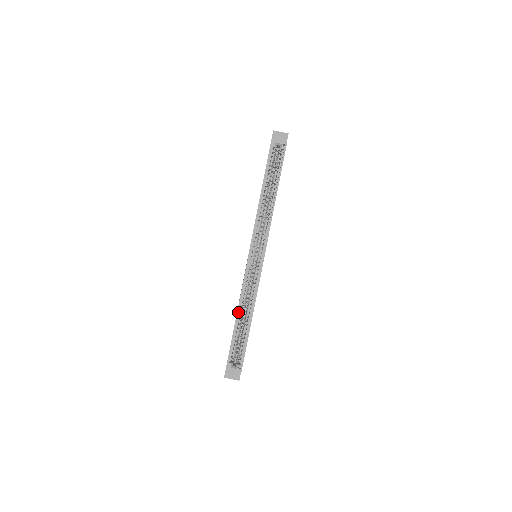
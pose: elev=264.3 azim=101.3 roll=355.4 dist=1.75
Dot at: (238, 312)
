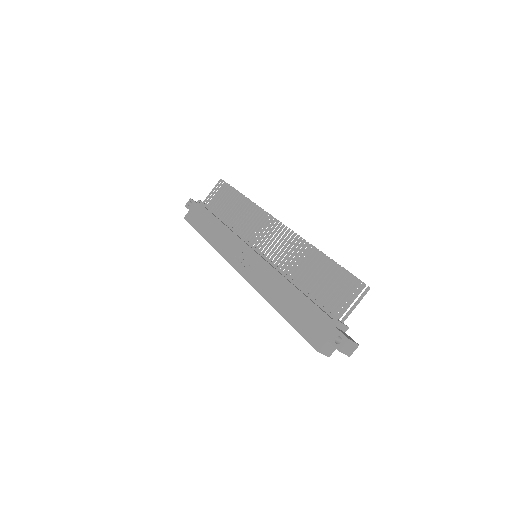
Dot at: (208, 242)
